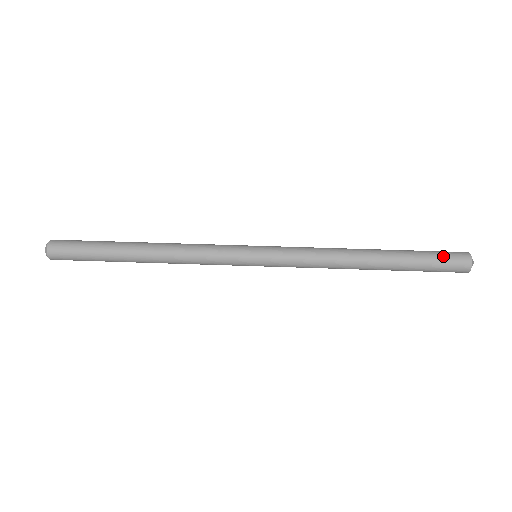
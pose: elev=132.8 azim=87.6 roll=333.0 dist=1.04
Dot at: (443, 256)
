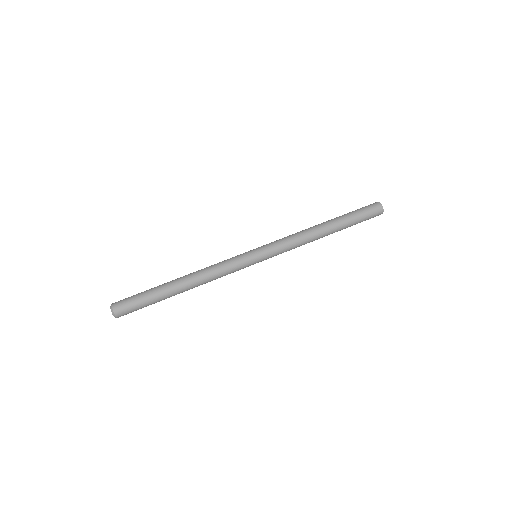
Dot at: (365, 209)
